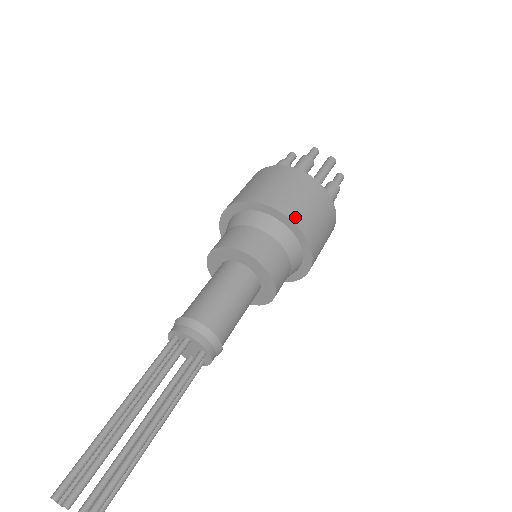
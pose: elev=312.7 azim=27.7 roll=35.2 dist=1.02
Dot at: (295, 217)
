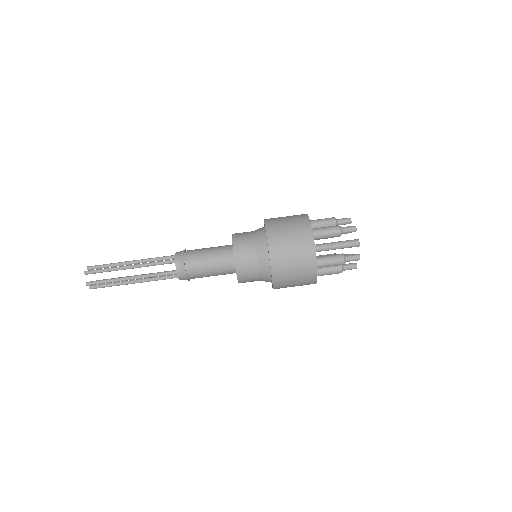
Dot at: (273, 252)
